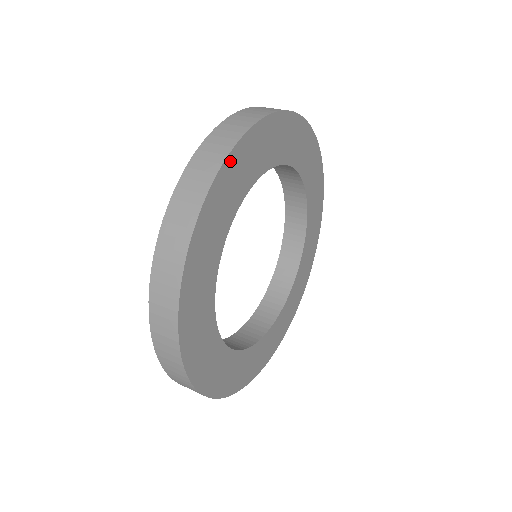
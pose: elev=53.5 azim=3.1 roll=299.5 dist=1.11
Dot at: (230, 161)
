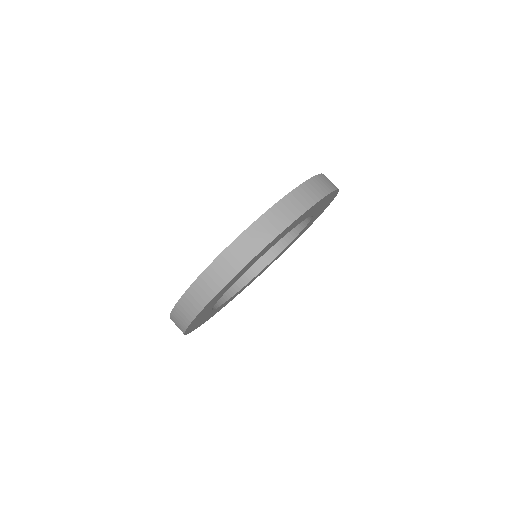
Dot at: (310, 209)
